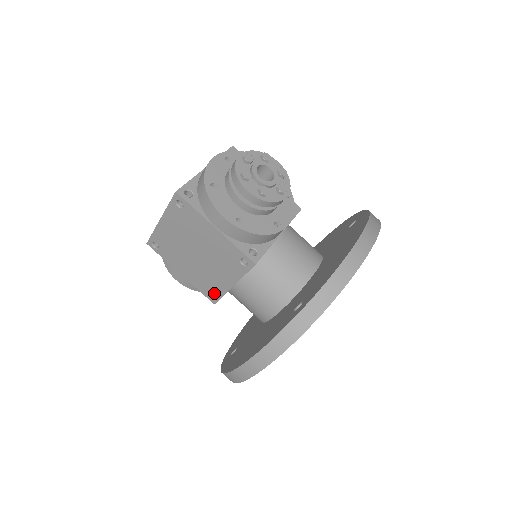
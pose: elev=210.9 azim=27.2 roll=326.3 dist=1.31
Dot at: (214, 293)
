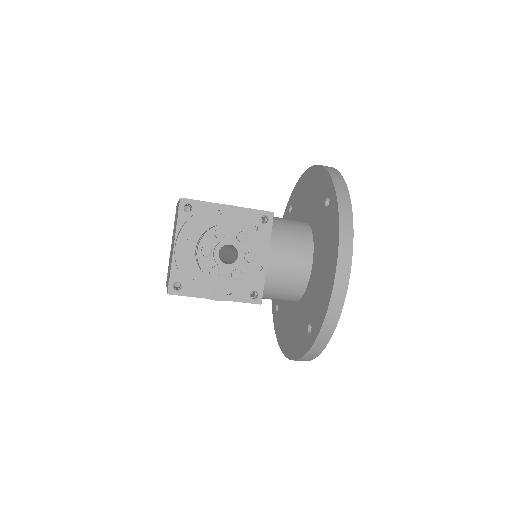
Dot at: occluded
